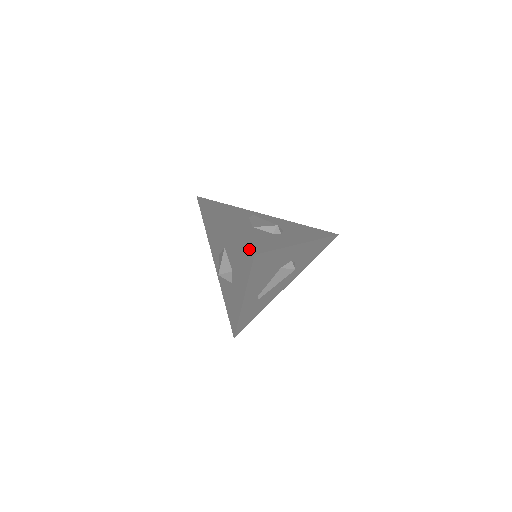
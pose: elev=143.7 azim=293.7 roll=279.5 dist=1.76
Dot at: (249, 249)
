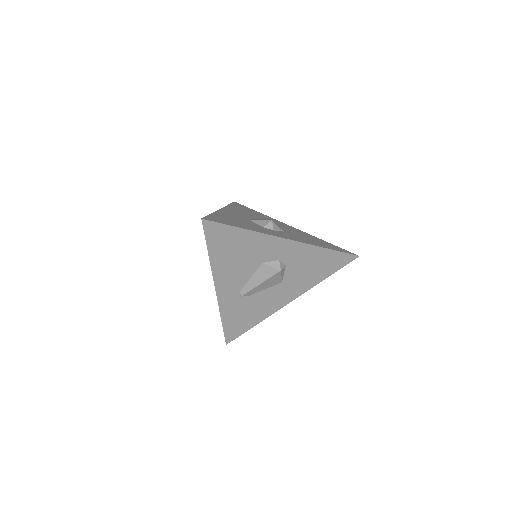
Dot at: (205, 217)
